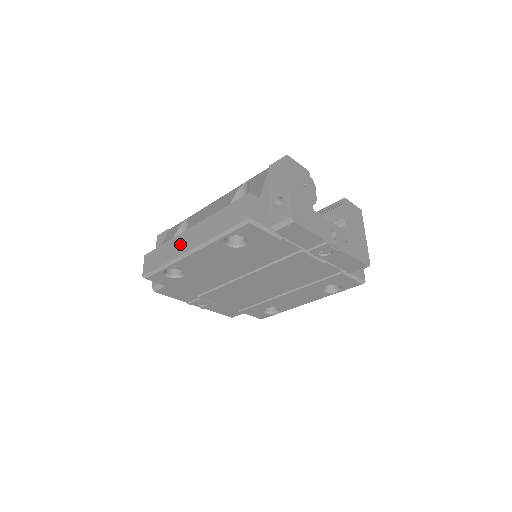
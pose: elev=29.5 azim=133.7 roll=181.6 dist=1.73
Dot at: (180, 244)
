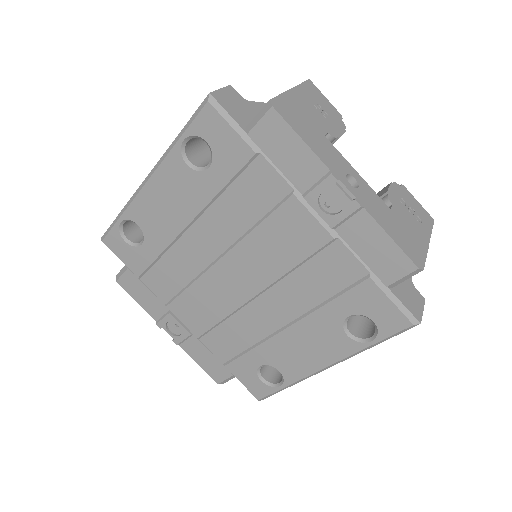
Dot at: occluded
